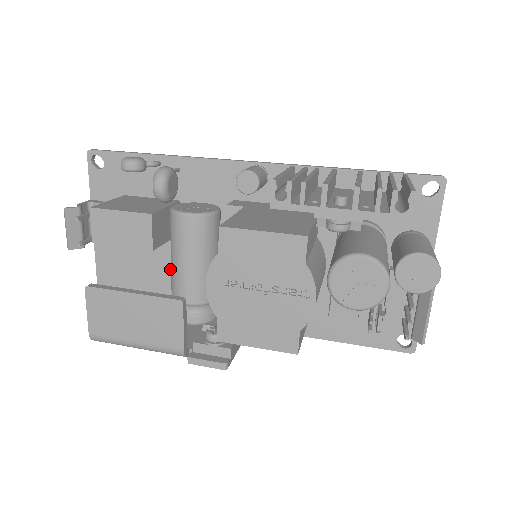
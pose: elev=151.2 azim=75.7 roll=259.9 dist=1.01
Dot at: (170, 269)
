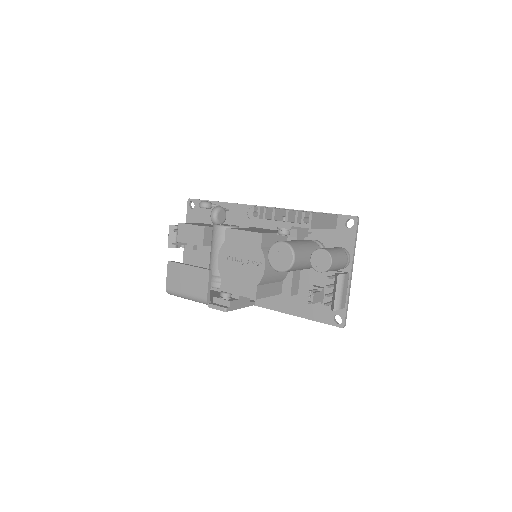
Dot at: occluded
